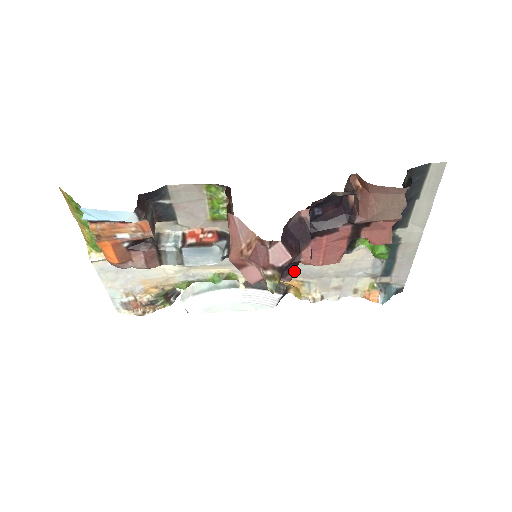
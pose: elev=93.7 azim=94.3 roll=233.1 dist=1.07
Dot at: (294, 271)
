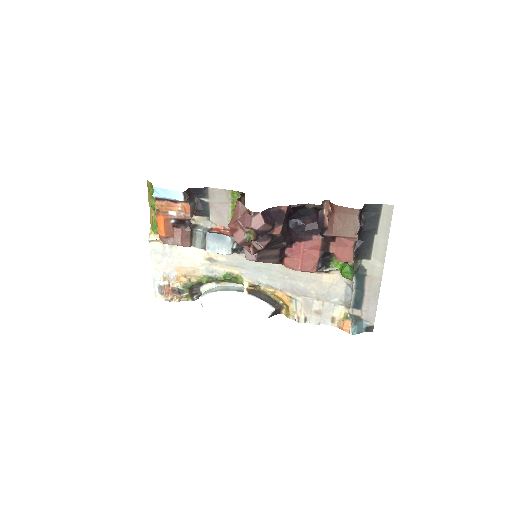
Dot at: (268, 241)
